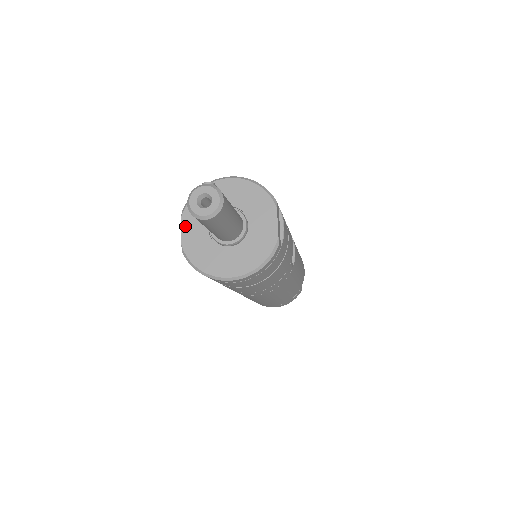
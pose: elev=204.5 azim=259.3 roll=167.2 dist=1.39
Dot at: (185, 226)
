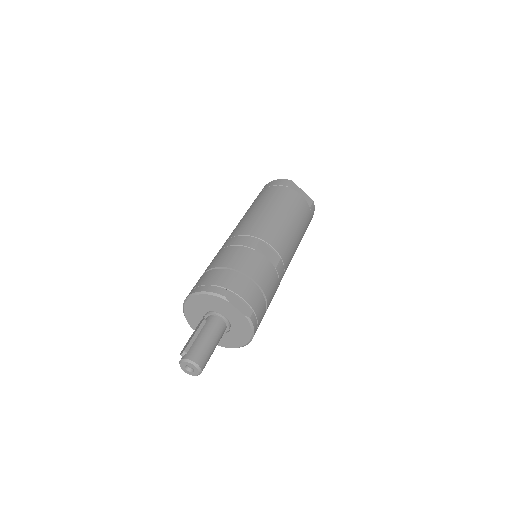
Dot at: occluded
